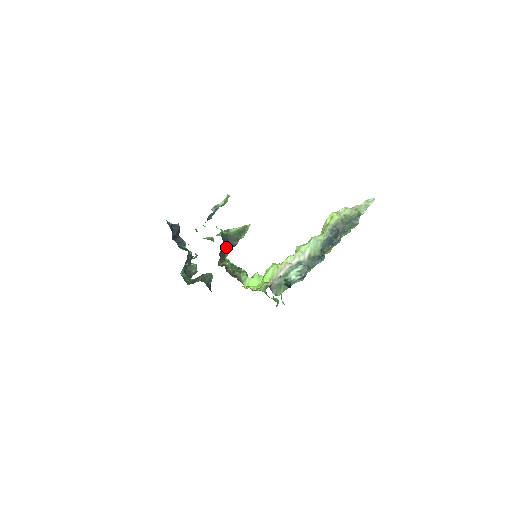
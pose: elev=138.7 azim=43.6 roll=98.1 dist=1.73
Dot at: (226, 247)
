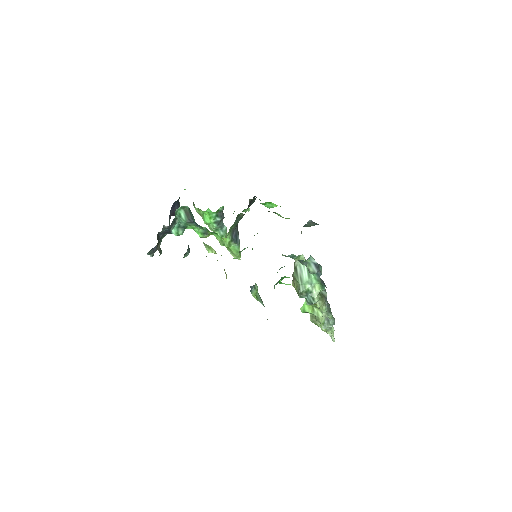
Dot at: occluded
